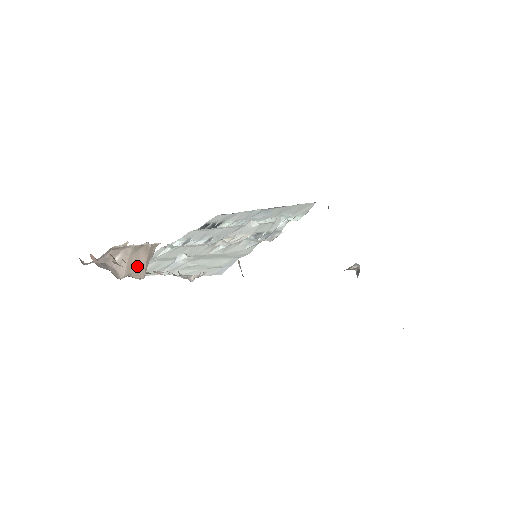
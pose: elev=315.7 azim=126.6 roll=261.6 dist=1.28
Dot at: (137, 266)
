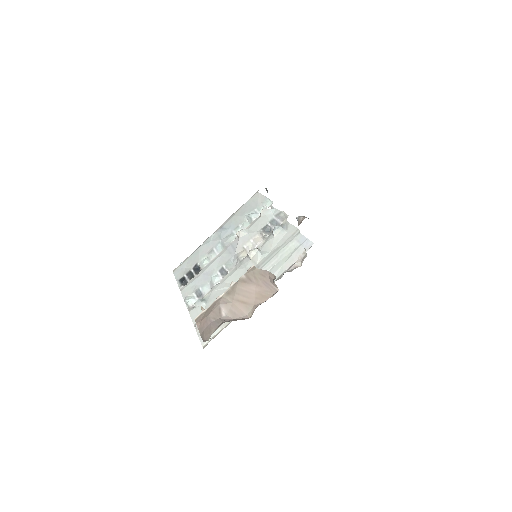
Dot at: (253, 296)
